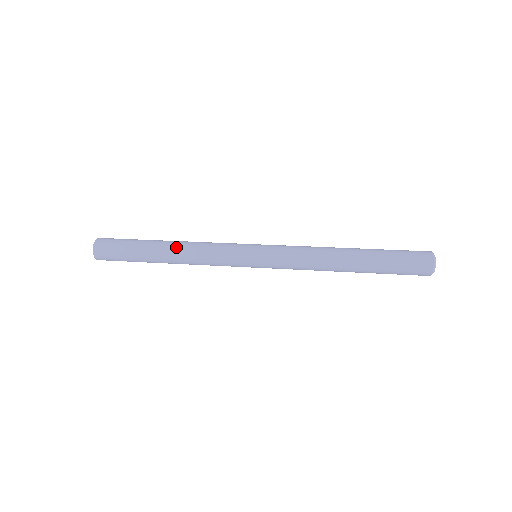
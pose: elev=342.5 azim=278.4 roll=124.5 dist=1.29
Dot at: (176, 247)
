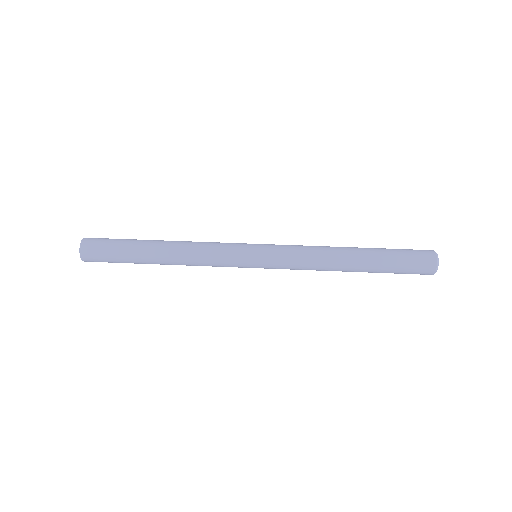
Dot at: (171, 258)
